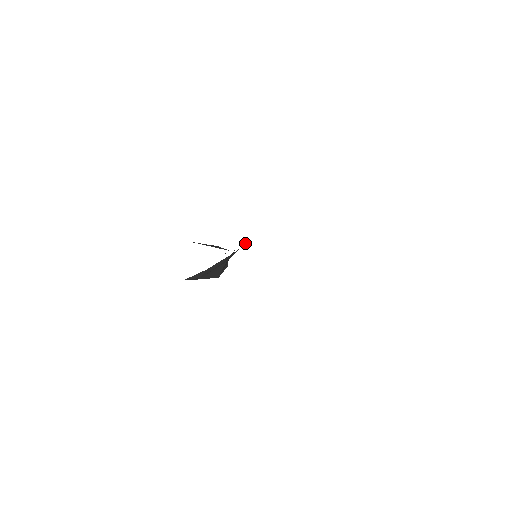
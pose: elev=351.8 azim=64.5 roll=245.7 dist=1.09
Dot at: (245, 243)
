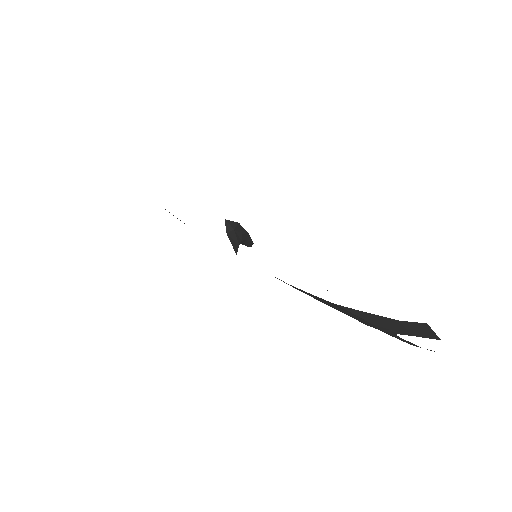
Dot at: (246, 239)
